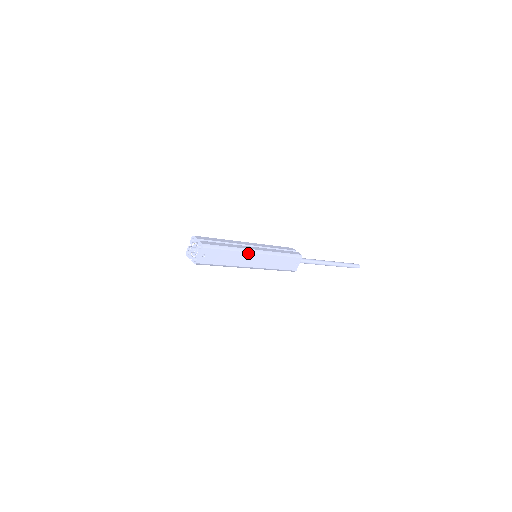
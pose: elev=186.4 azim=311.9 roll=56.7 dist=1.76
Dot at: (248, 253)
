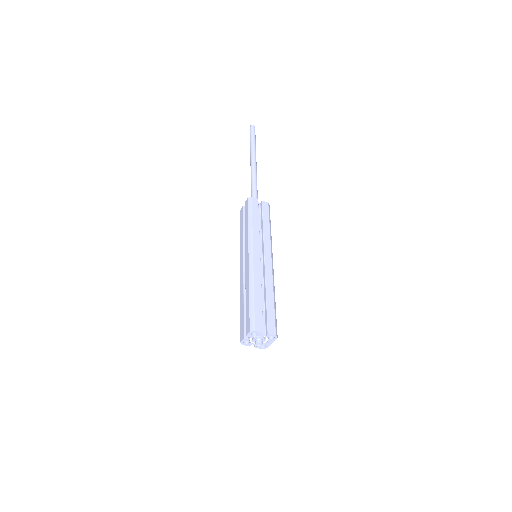
Dot at: (273, 276)
